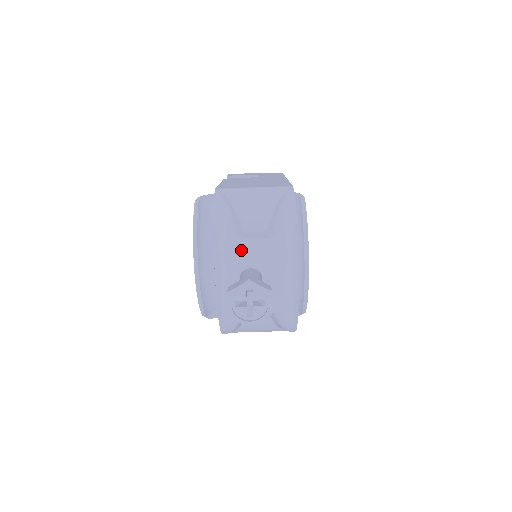
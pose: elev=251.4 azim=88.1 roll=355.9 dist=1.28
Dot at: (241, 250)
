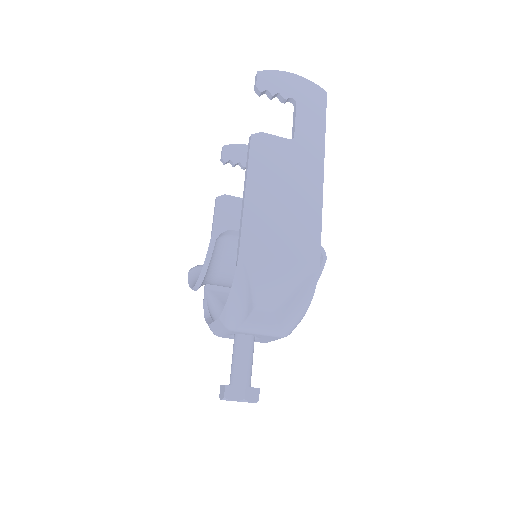
Dot at: (245, 332)
